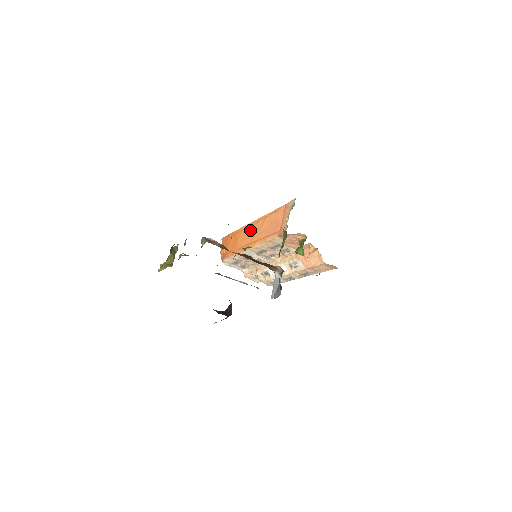
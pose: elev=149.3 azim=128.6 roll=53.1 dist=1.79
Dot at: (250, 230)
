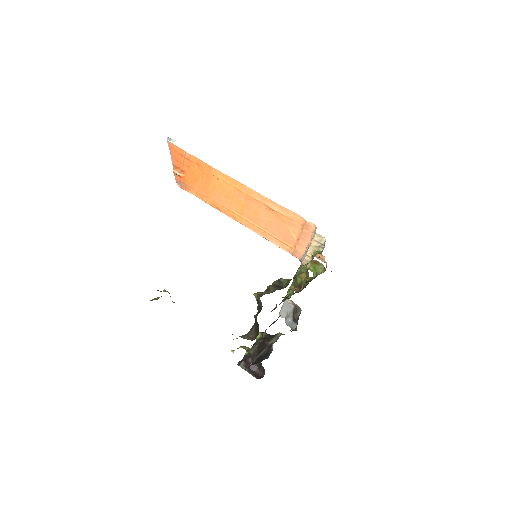
Dot at: (235, 193)
